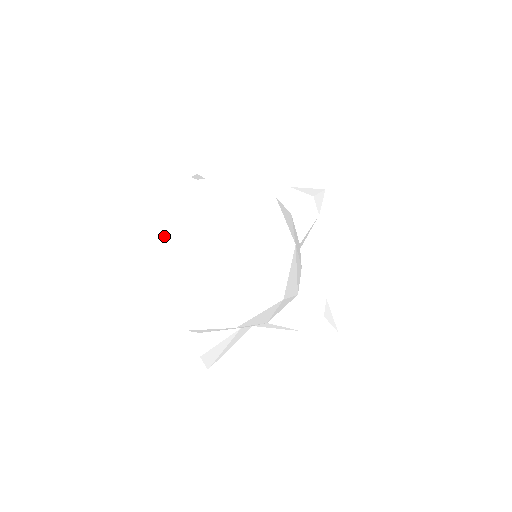
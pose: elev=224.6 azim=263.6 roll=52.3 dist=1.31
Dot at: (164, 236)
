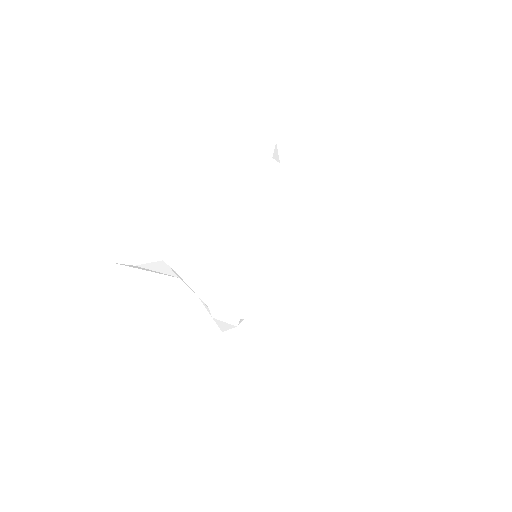
Dot at: (239, 194)
